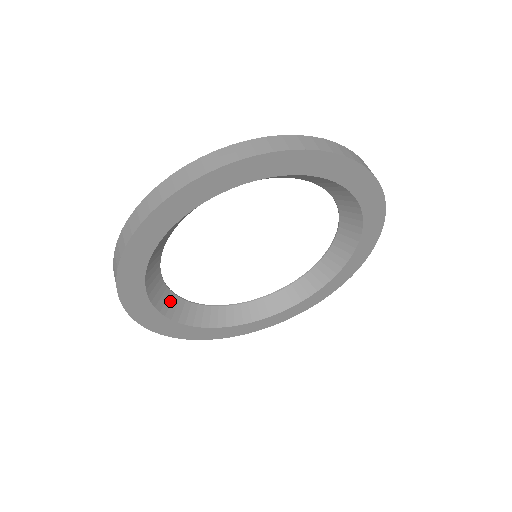
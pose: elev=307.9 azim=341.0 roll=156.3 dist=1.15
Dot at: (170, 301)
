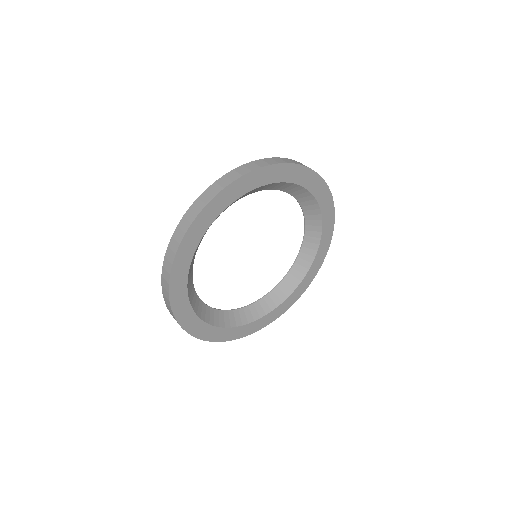
Dot at: occluded
